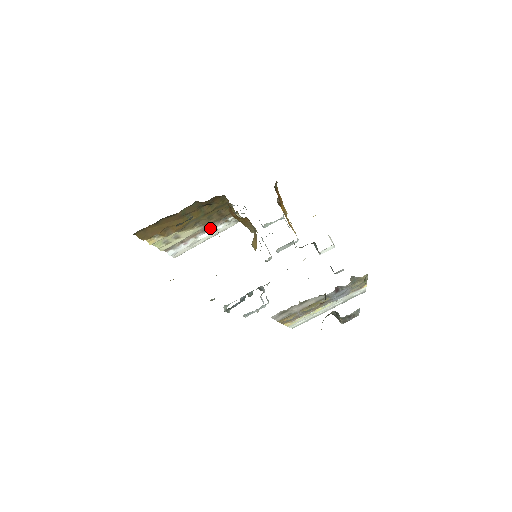
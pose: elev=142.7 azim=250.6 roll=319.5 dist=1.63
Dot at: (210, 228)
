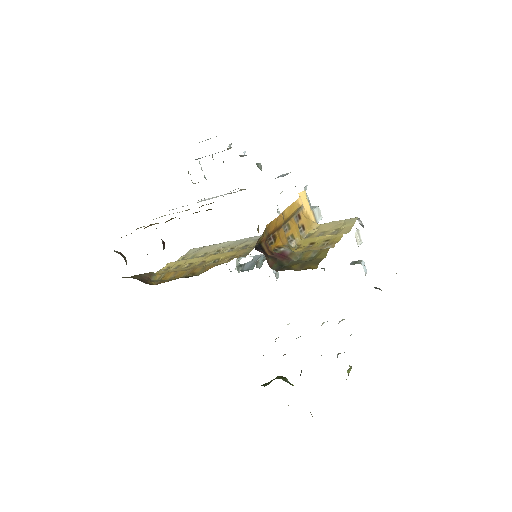
Dot at: occluded
